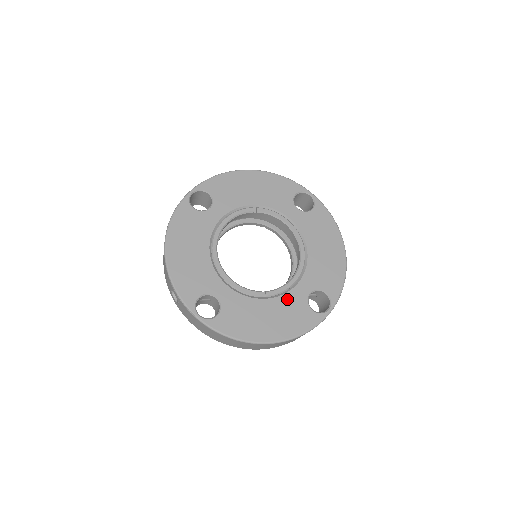
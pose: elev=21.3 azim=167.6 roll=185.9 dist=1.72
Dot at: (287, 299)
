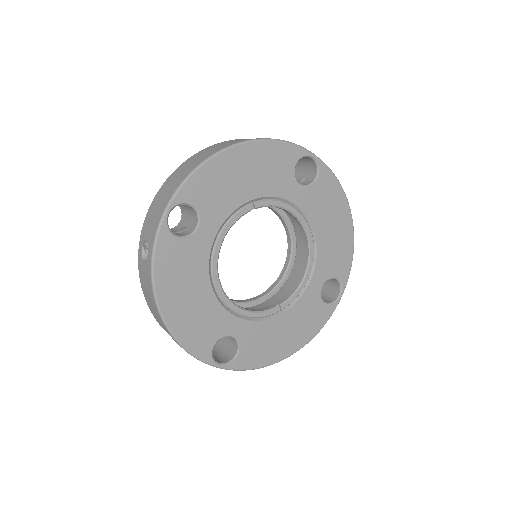
Dot at: (302, 304)
